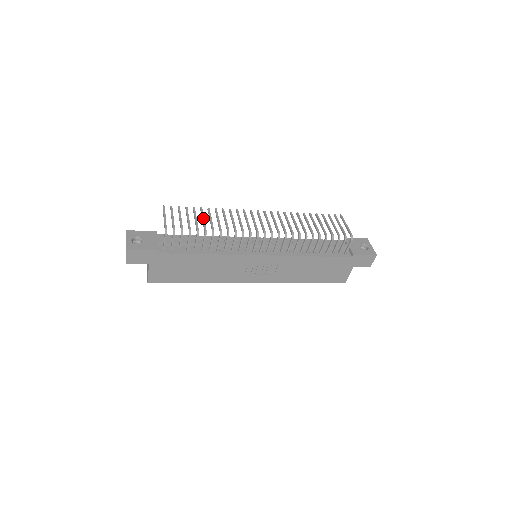
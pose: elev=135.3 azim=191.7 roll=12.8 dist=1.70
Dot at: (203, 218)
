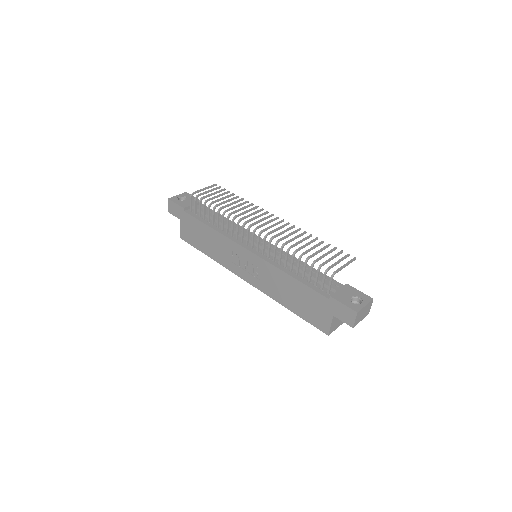
Dot at: (227, 200)
